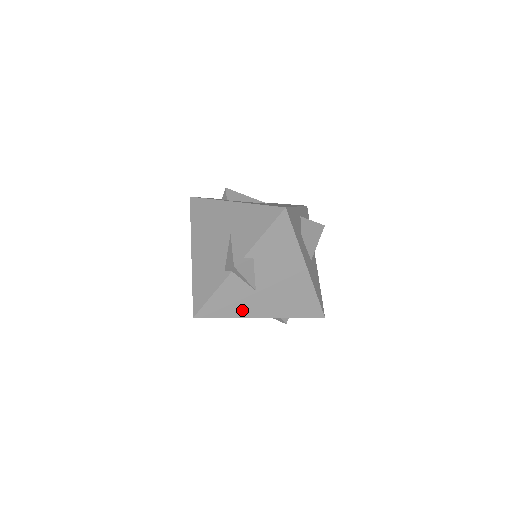
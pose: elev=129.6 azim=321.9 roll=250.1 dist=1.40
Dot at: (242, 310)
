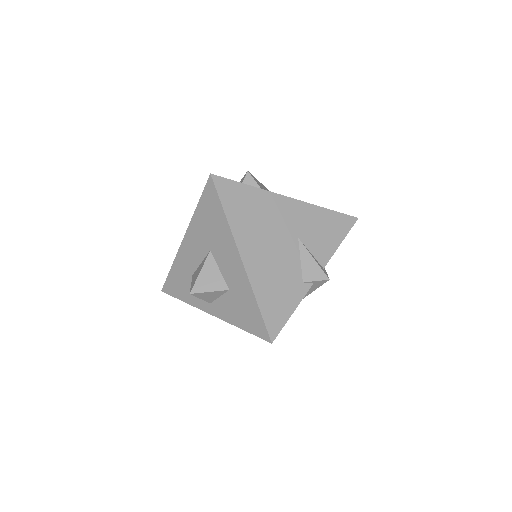
Dot at: occluded
